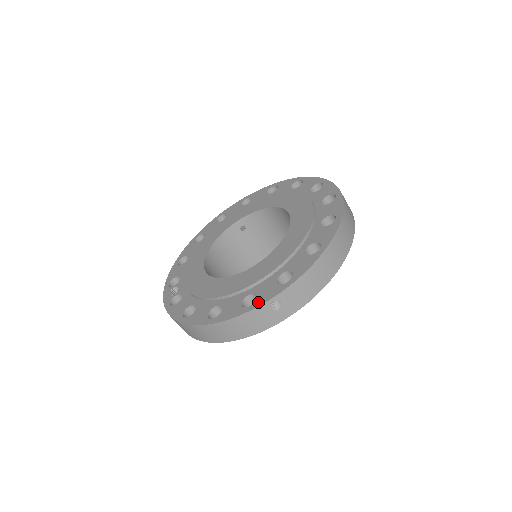
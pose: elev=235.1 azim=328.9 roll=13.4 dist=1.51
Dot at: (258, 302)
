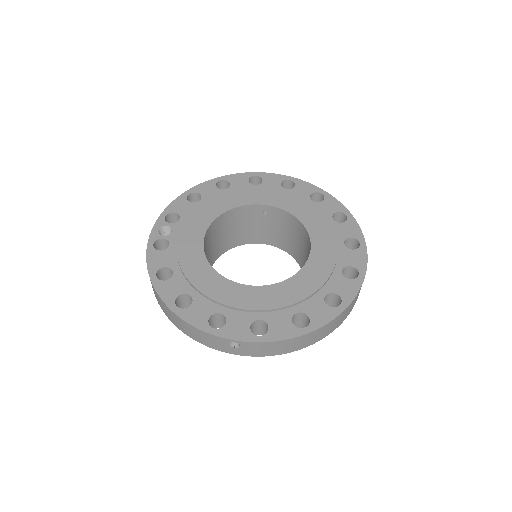
Dot at: (223, 332)
